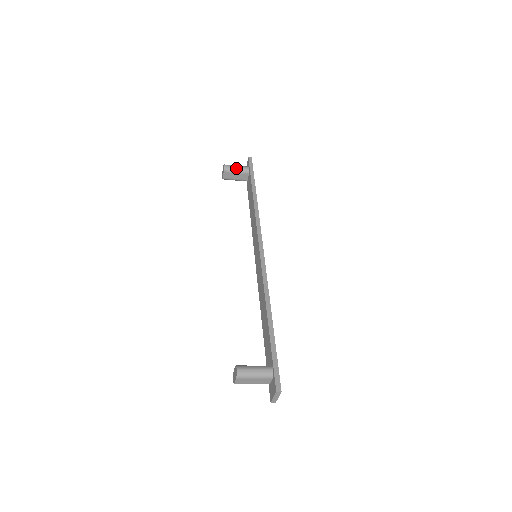
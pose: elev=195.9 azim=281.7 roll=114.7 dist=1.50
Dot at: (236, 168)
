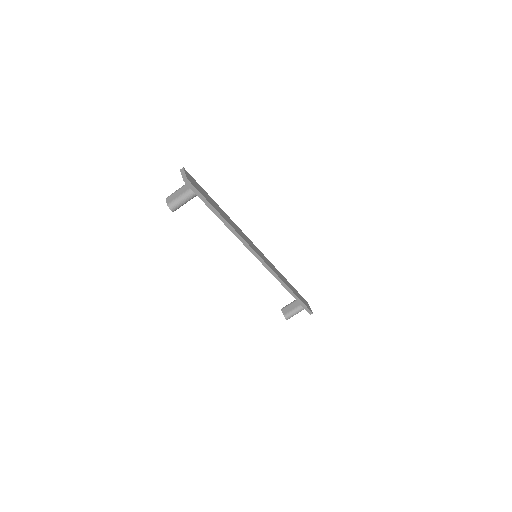
Dot at: (289, 304)
